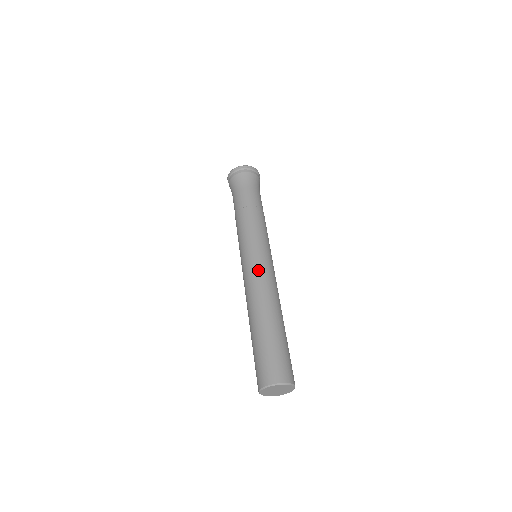
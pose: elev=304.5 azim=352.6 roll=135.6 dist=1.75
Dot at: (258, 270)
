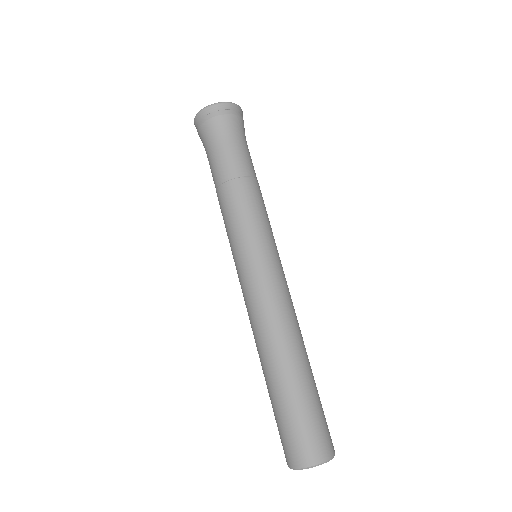
Dot at: (264, 291)
